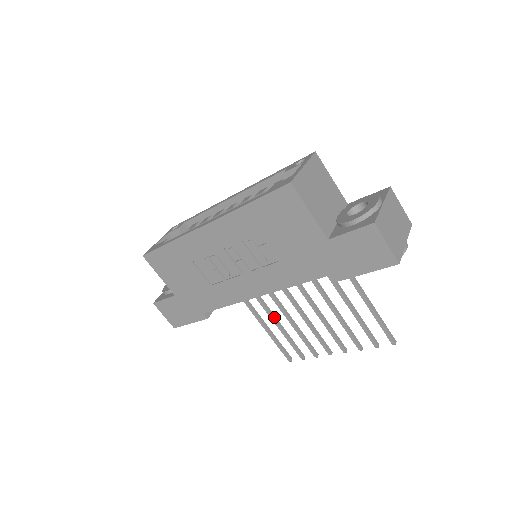
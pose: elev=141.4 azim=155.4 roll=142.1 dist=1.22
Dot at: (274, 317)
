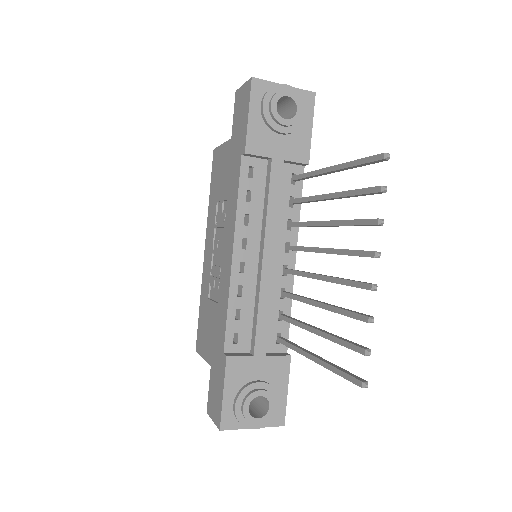
Dot at: (314, 328)
